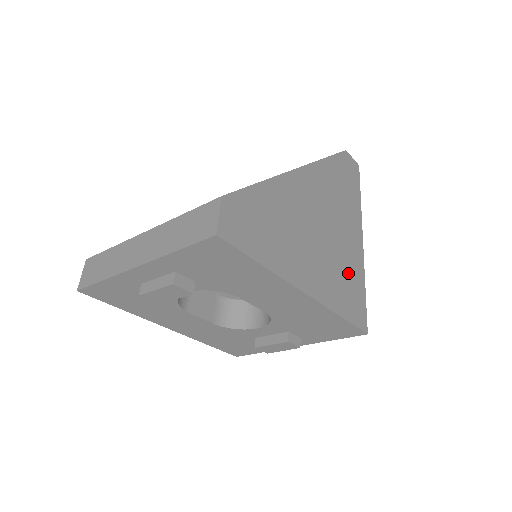
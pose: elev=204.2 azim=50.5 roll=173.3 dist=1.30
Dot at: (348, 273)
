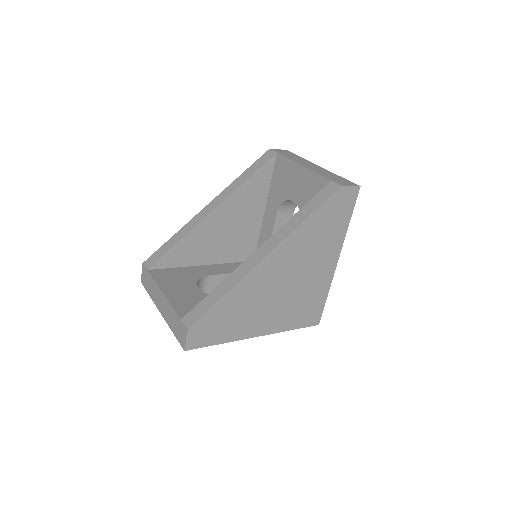
Dot at: (308, 298)
